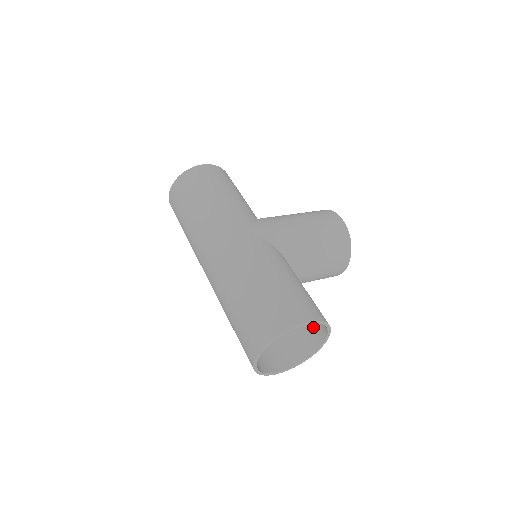
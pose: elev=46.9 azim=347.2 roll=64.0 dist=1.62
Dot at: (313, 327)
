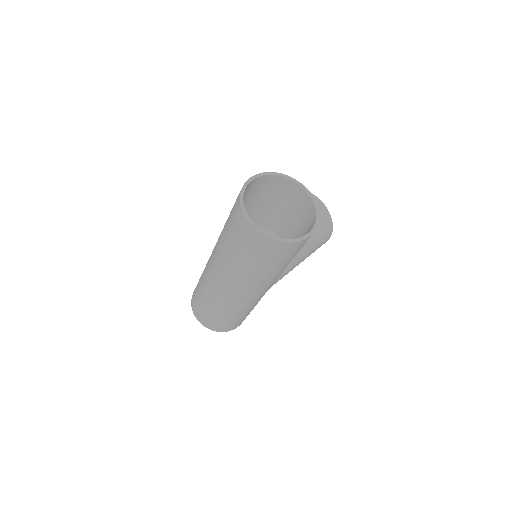
Dot at: (300, 204)
